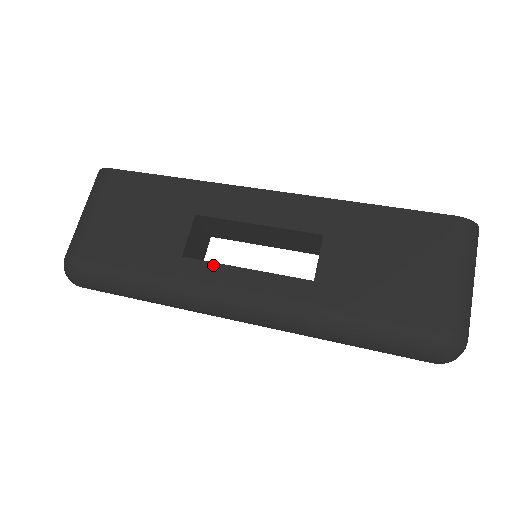
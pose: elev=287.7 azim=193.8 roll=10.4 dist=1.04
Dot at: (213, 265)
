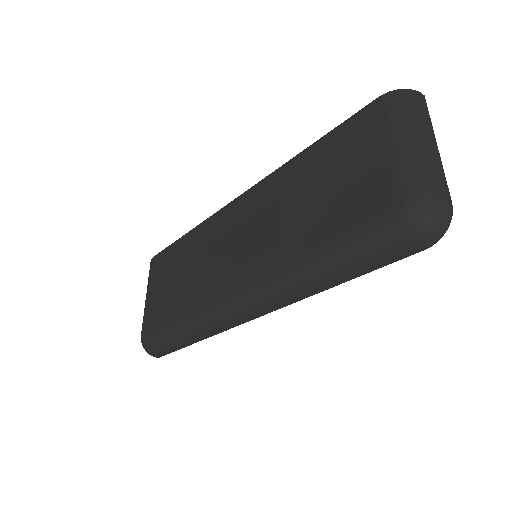
Dot at: (216, 281)
